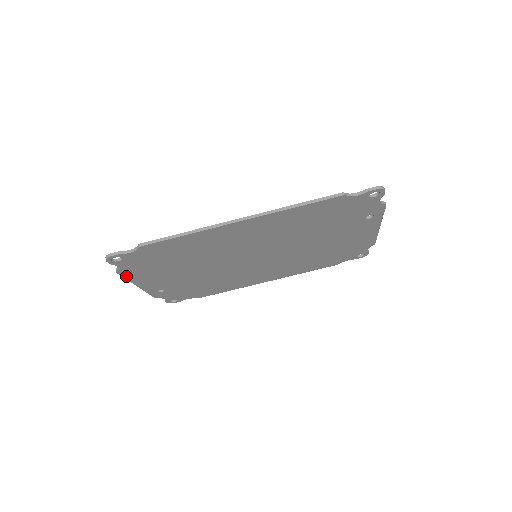
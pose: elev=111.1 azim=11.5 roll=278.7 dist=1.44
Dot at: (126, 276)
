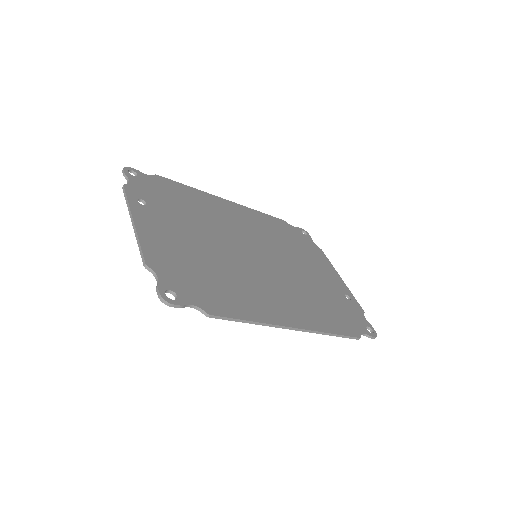
Dot at: (144, 252)
